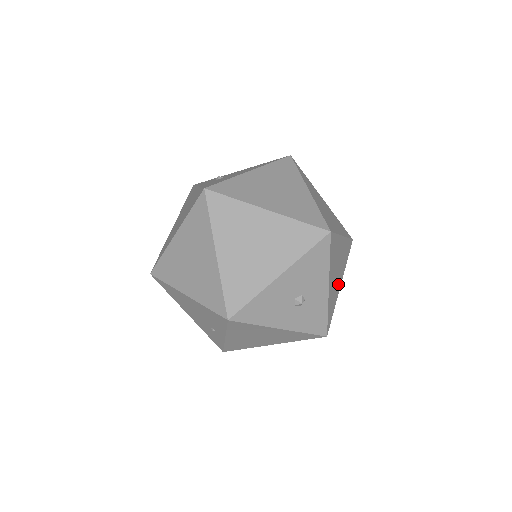
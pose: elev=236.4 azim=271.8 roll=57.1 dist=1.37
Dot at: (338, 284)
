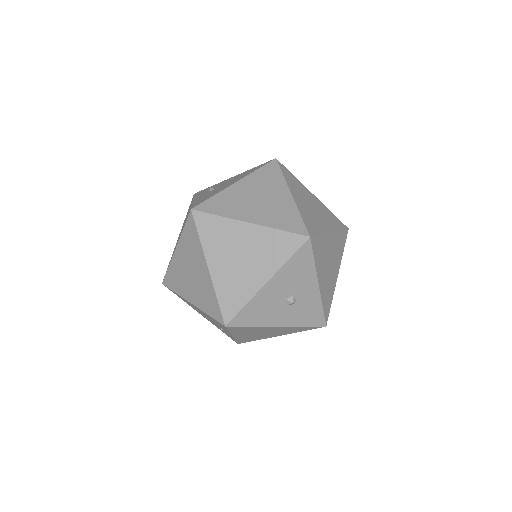
Dot at: (333, 276)
